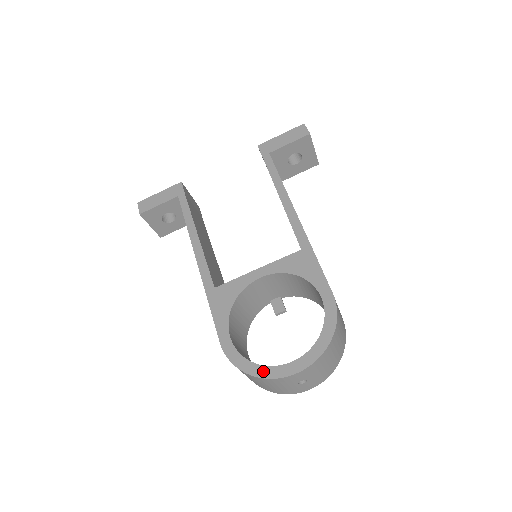
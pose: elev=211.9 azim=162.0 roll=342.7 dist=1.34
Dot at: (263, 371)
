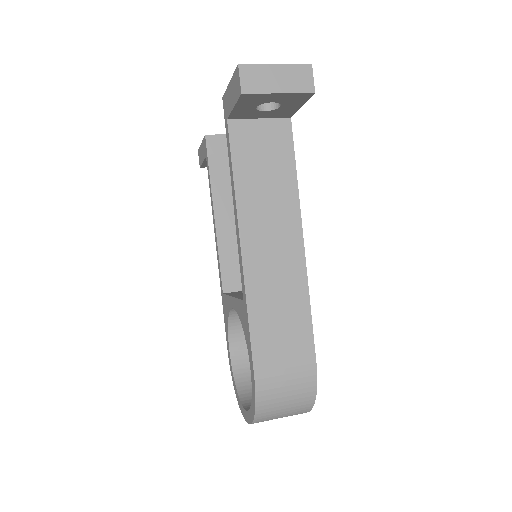
Dot at: (238, 398)
